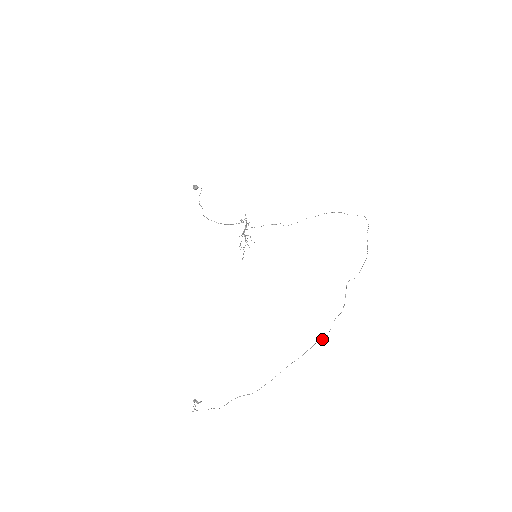
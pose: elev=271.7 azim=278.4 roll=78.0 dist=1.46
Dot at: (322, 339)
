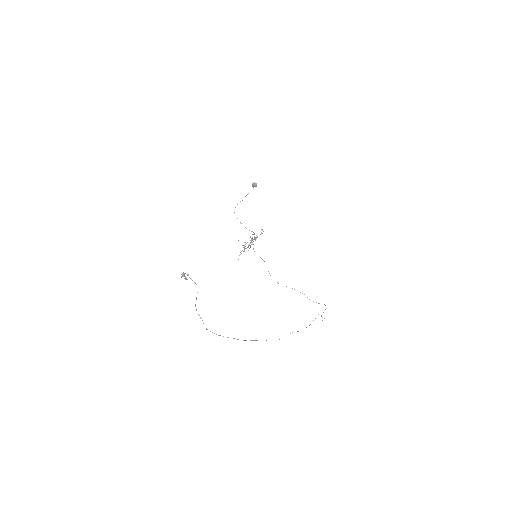
Dot at: occluded
